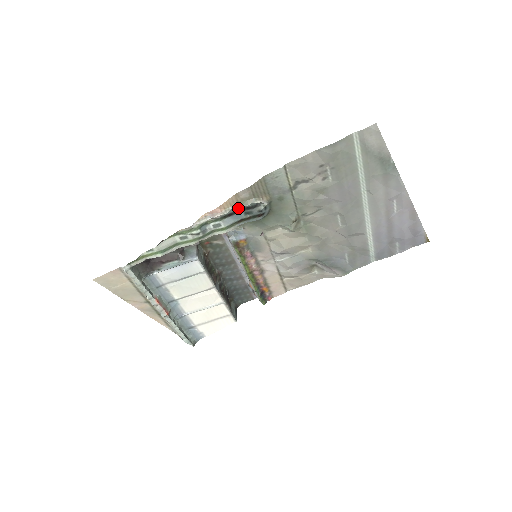
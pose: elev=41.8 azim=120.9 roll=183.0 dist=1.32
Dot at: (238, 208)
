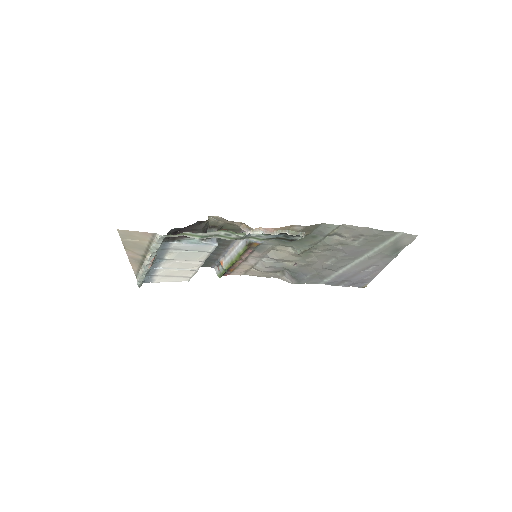
Dot at: (284, 232)
